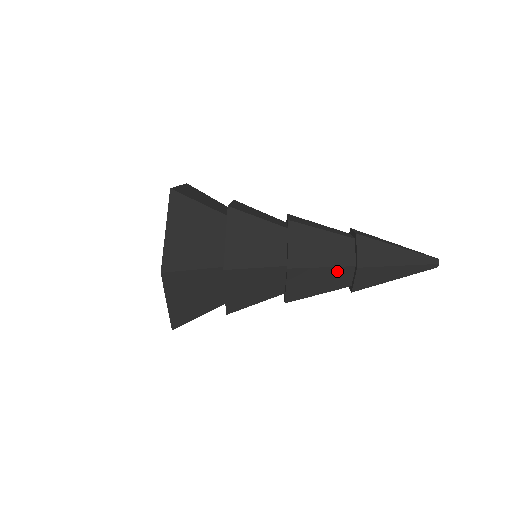
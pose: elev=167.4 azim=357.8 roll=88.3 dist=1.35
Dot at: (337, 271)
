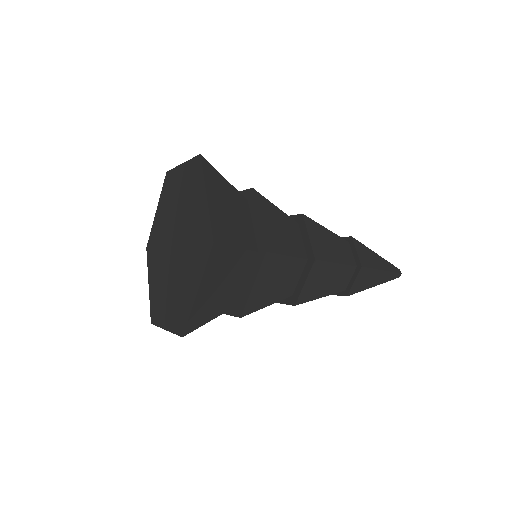
Dot at: (344, 270)
